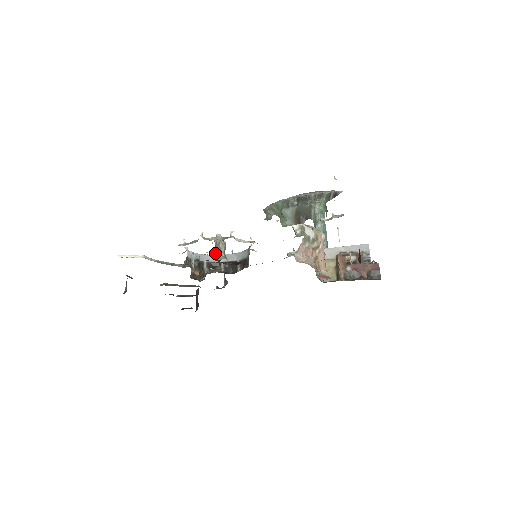
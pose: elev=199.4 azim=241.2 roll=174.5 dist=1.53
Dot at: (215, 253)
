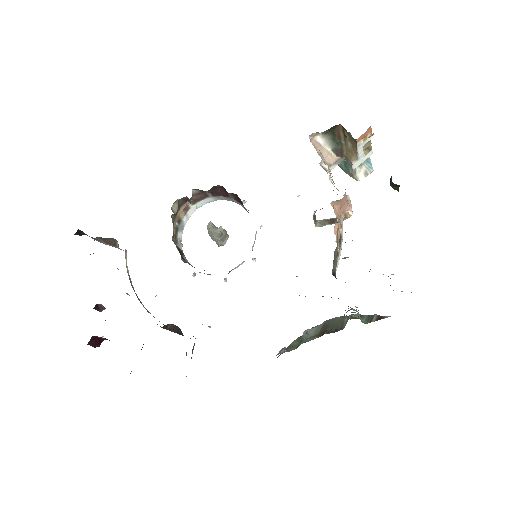
Dot at: (212, 226)
